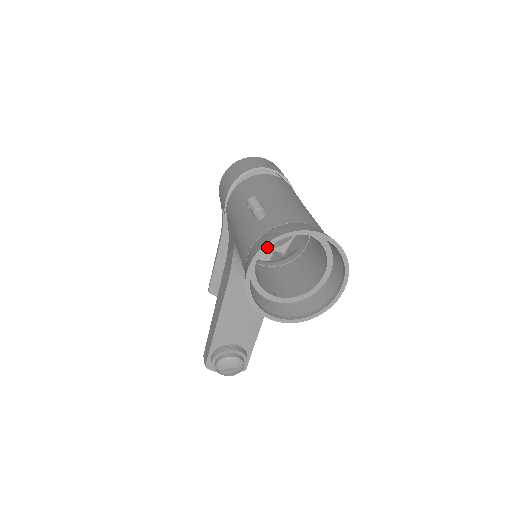
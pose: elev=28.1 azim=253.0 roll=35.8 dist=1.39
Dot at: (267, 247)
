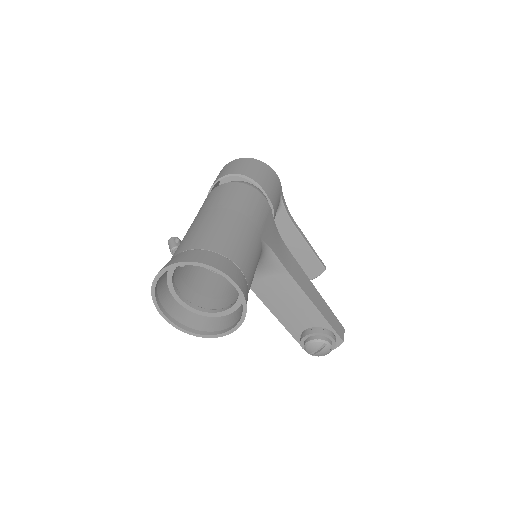
Dot at: (154, 295)
